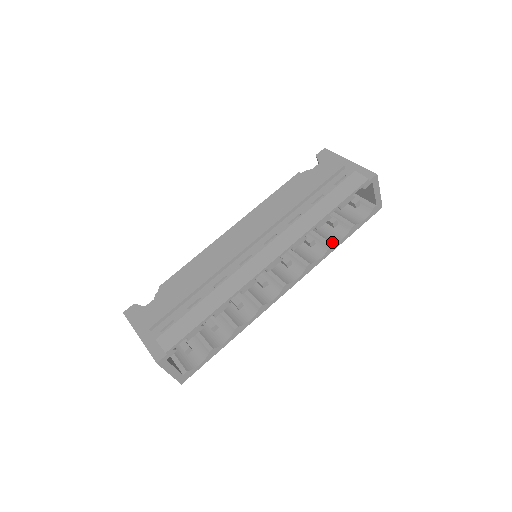
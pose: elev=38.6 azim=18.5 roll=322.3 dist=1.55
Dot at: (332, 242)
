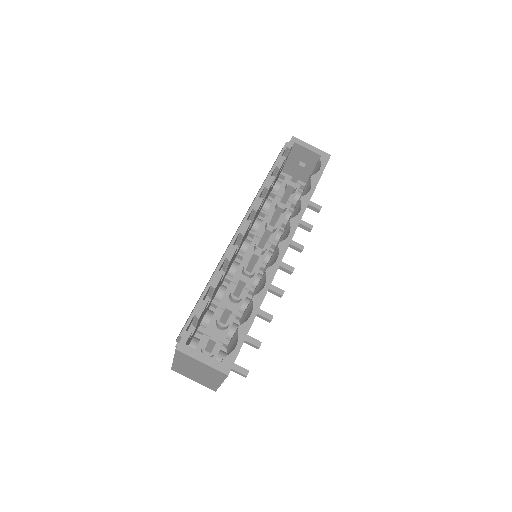
Dot at: (302, 197)
